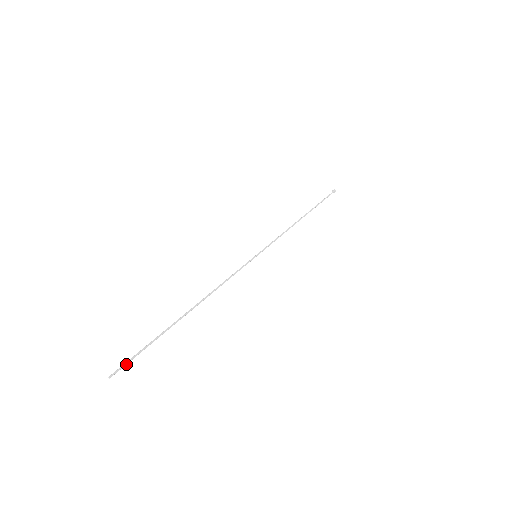
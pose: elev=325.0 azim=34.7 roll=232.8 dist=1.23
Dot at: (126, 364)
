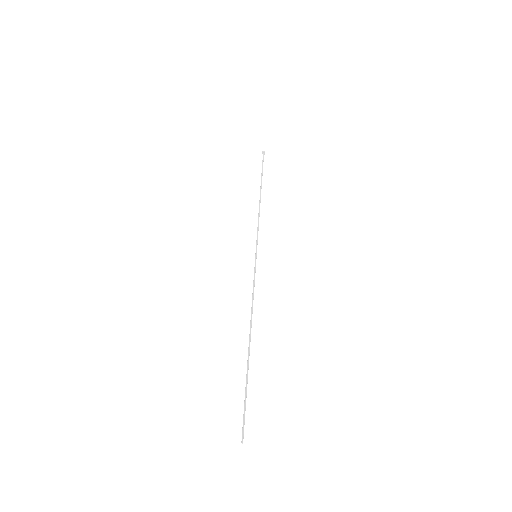
Dot at: (244, 422)
